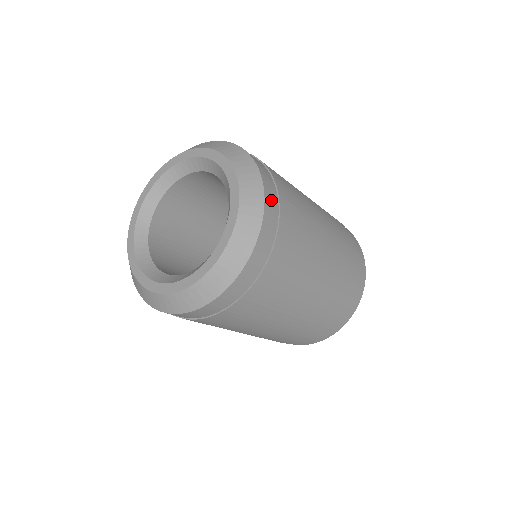
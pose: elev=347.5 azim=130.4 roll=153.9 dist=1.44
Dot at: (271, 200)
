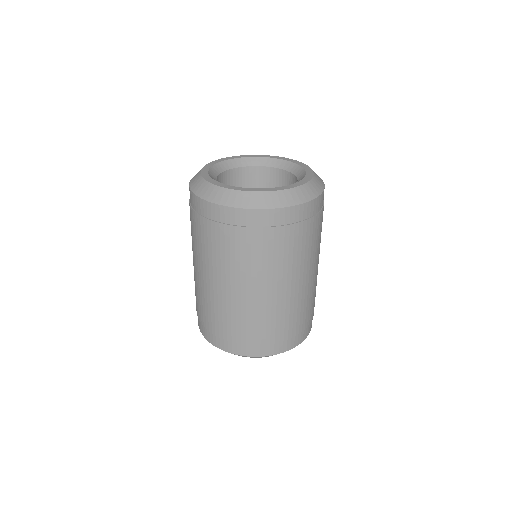
Dot at: occluded
